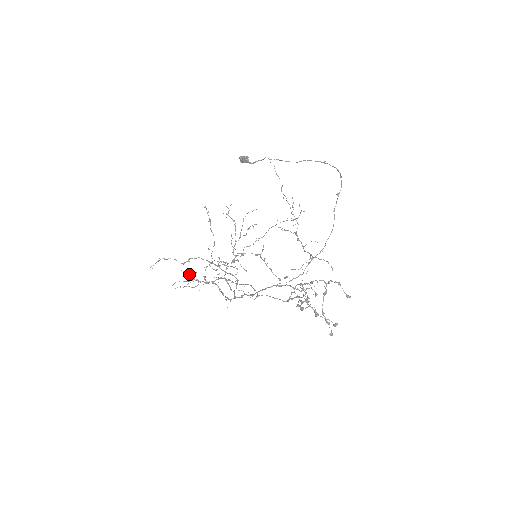
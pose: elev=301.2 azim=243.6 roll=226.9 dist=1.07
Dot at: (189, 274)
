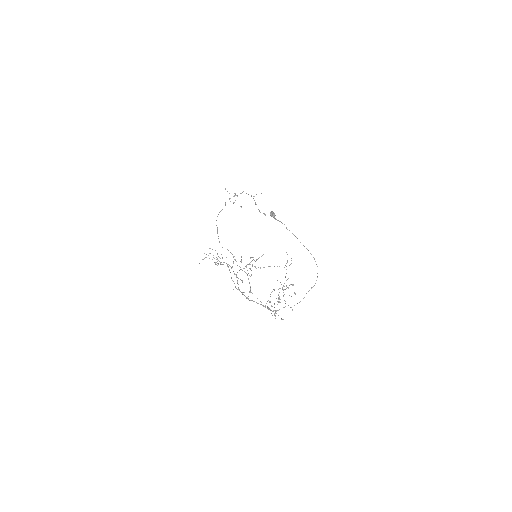
Dot at: occluded
